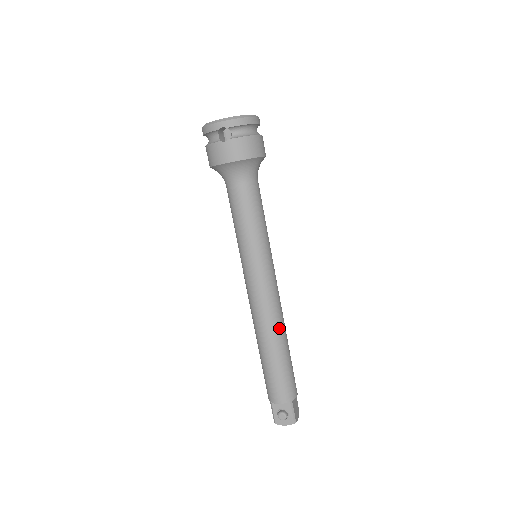
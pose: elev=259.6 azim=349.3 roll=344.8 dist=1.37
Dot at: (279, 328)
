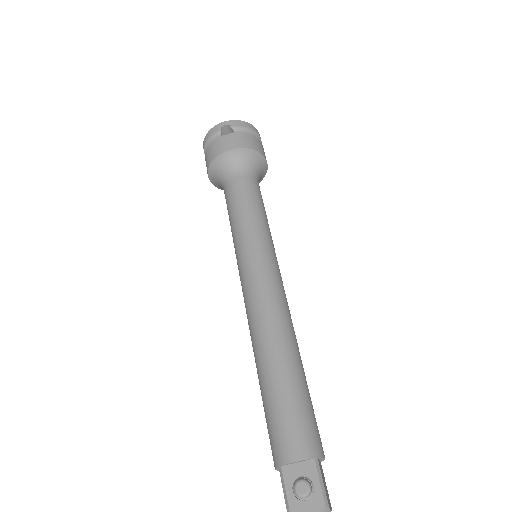
Dot at: (289, 334)
